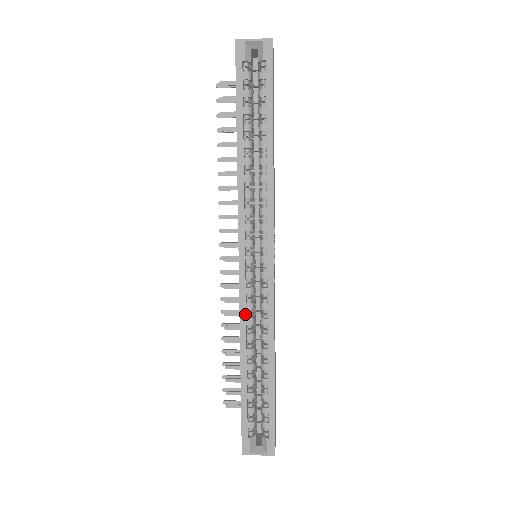
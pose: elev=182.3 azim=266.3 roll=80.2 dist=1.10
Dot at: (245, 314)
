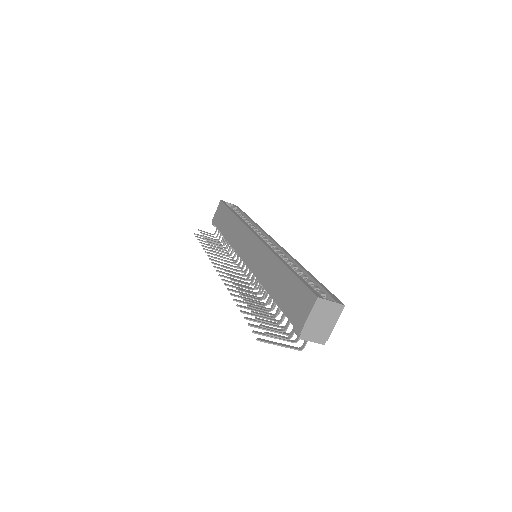
Dot at: (271, 248)
